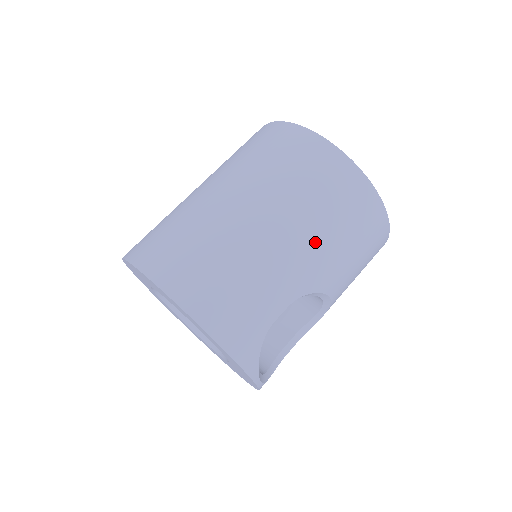
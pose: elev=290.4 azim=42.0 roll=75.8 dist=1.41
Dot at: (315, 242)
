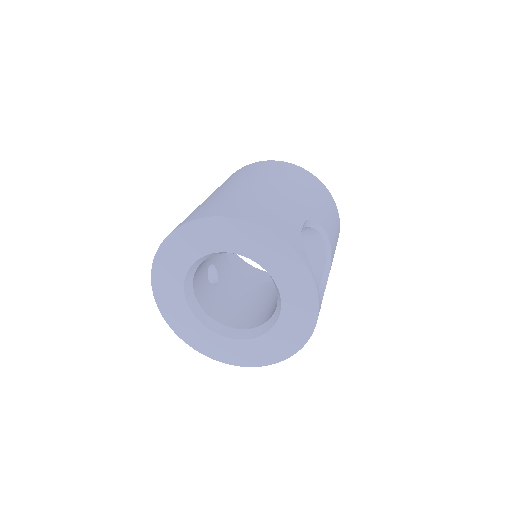
Dot at: (297, 191)
